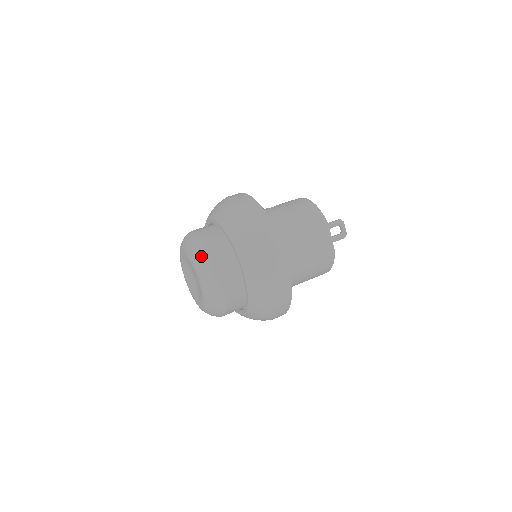
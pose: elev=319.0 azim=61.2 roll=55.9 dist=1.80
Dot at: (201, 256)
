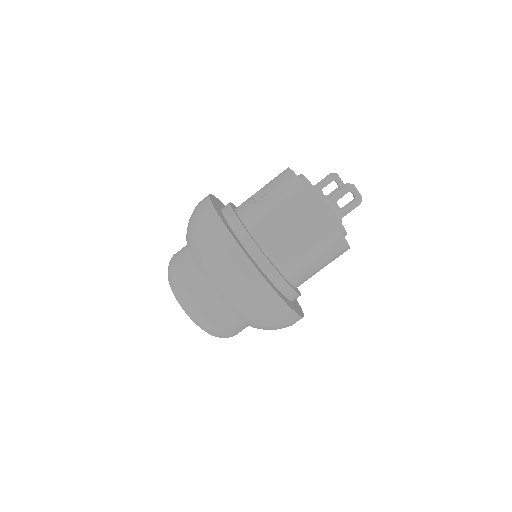
Dot at: (182, 300)
